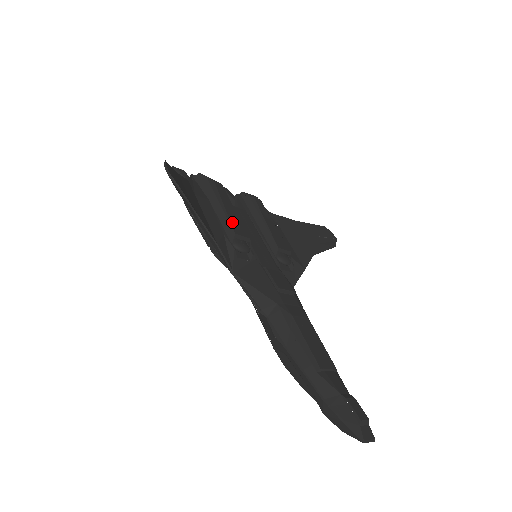
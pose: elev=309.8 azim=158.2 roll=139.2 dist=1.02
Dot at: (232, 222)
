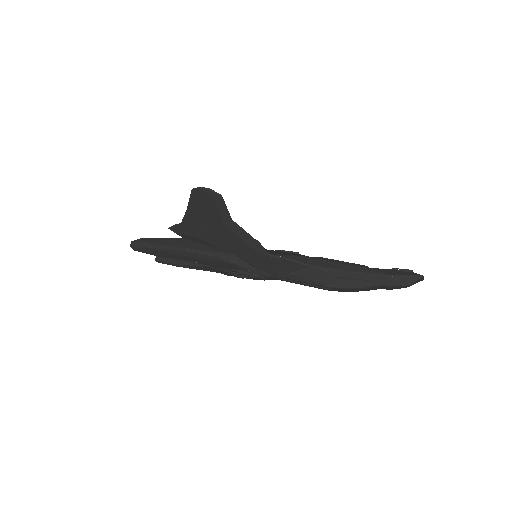
Dot at: occluded
